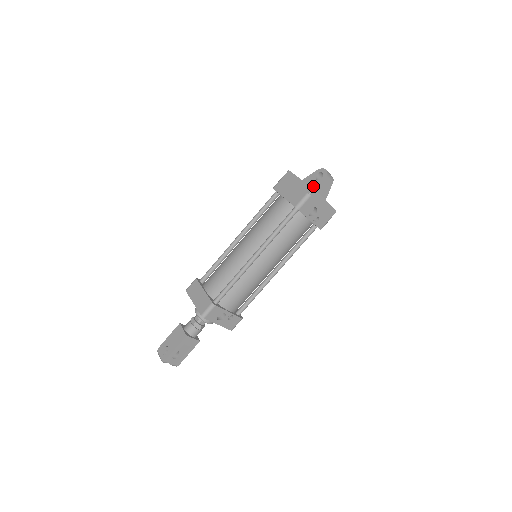
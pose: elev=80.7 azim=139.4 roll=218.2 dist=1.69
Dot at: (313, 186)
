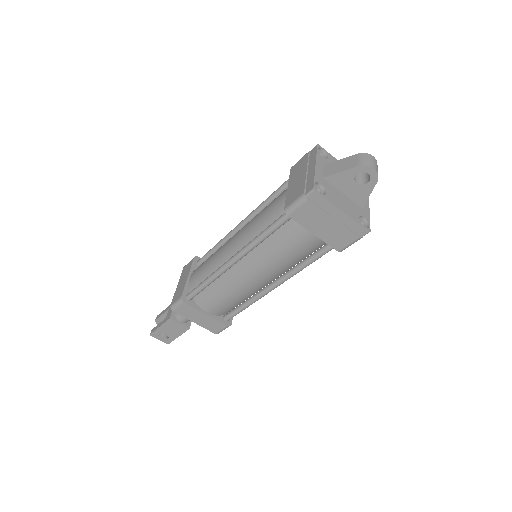
Dot at: (351, 193)
